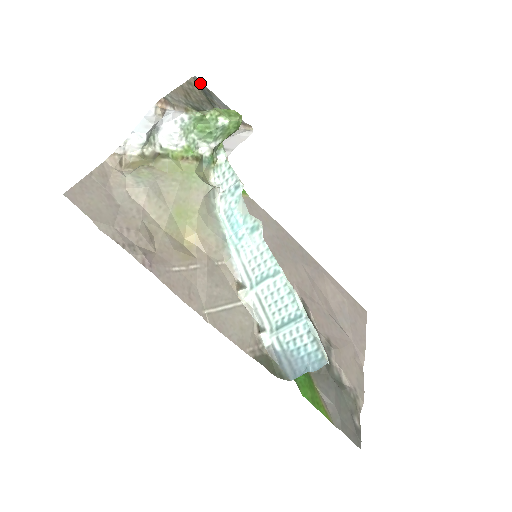
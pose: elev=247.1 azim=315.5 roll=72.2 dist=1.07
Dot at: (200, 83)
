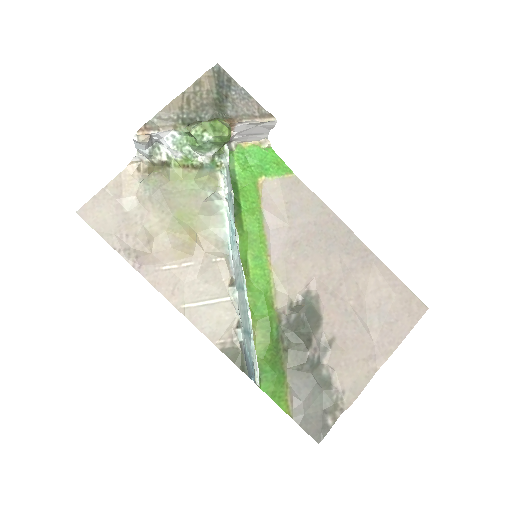
Dot at: (221, 72)
